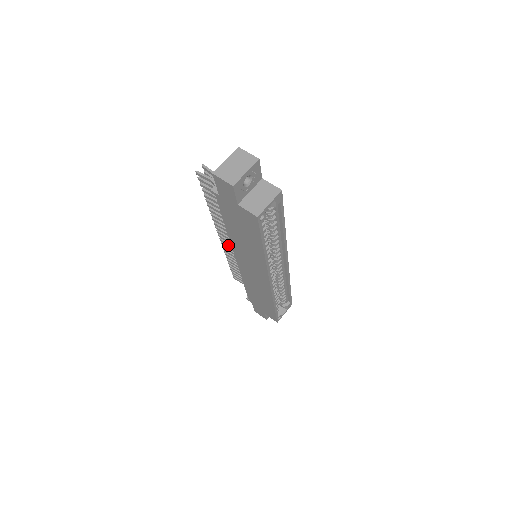
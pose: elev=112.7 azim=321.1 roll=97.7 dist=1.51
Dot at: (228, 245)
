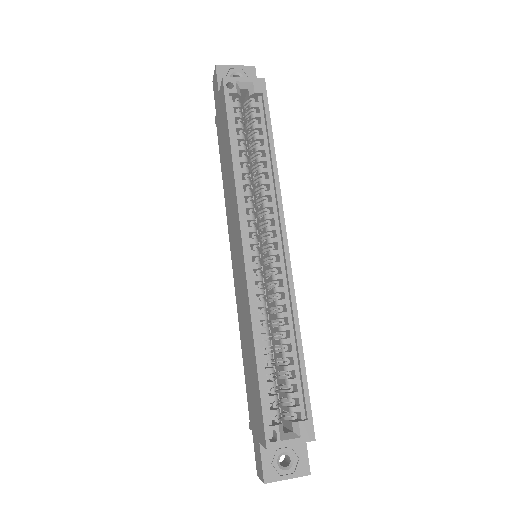
Dot at: occluded
